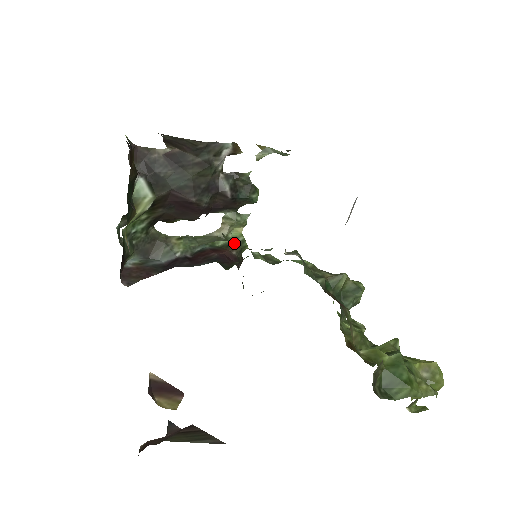
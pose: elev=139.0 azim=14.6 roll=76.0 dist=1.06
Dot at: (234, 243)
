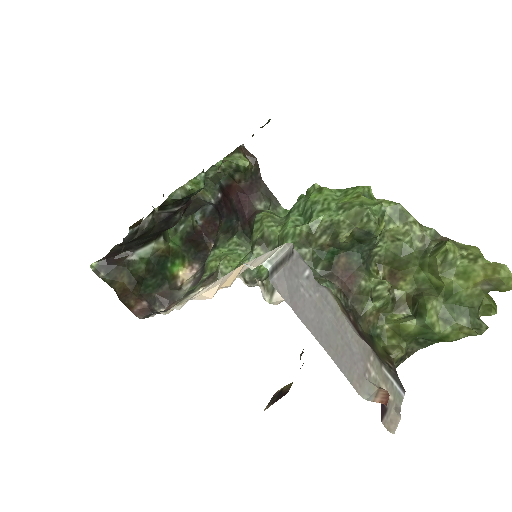
Dot at: (234, 171)
